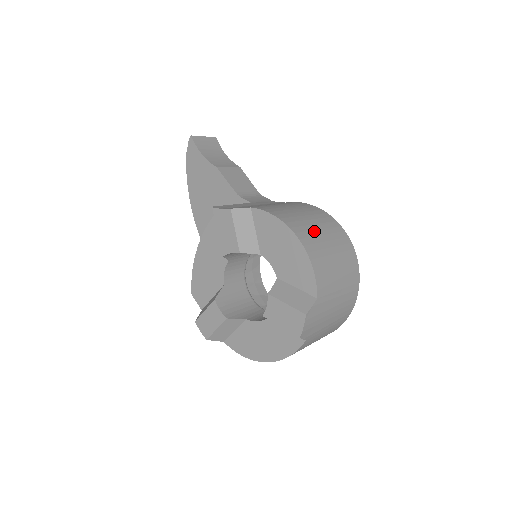
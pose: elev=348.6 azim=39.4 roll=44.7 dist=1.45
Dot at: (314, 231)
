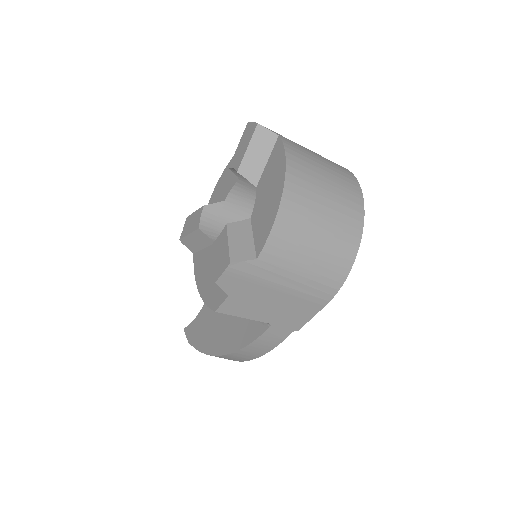
Dot at: occluded
